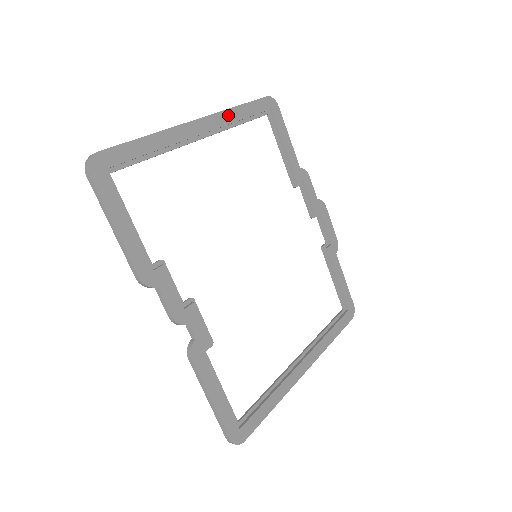
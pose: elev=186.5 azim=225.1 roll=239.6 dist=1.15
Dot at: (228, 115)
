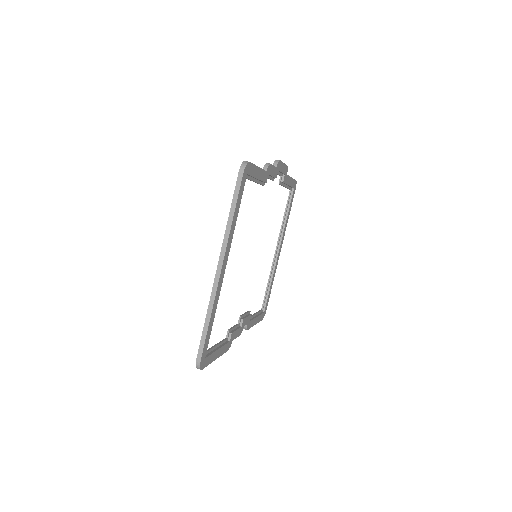
Dot at: (231, 233)
